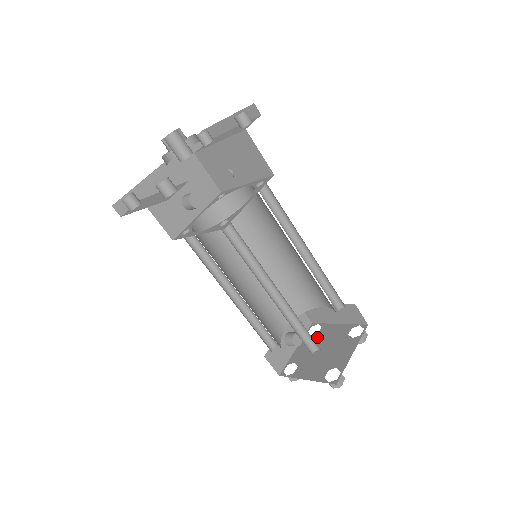
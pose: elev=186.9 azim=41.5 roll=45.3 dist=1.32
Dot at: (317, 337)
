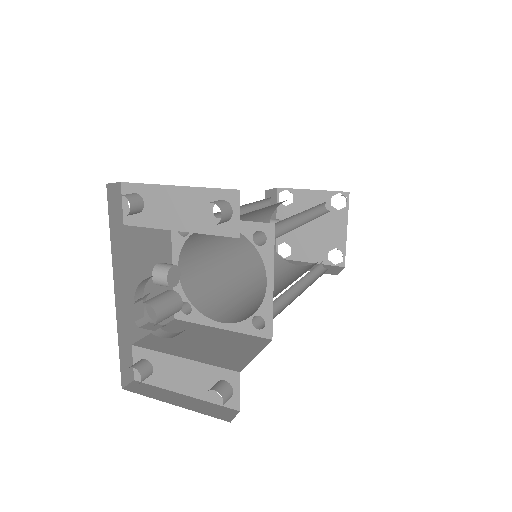
Dot at: (294, 209)
